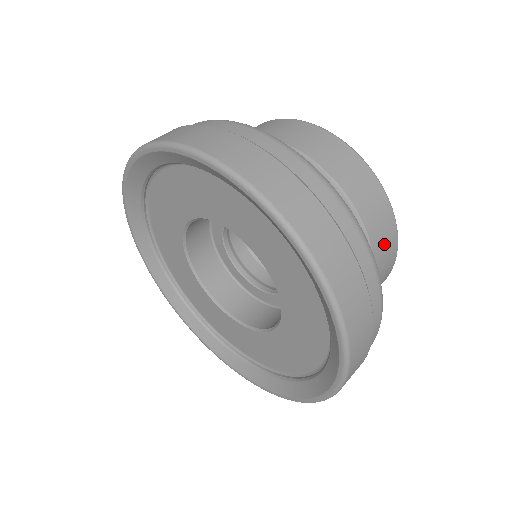
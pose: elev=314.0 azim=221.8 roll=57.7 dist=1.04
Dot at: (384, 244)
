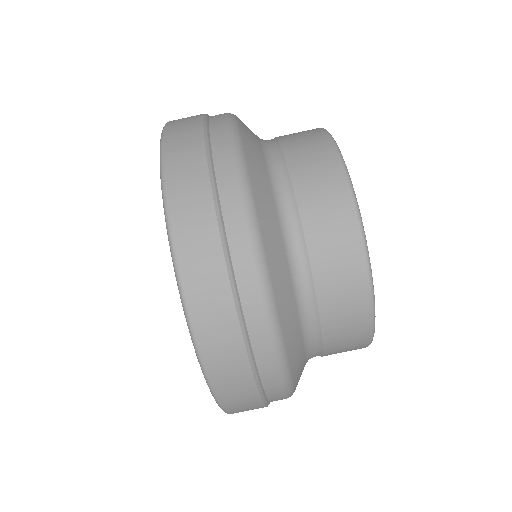
Dot at: occluded
